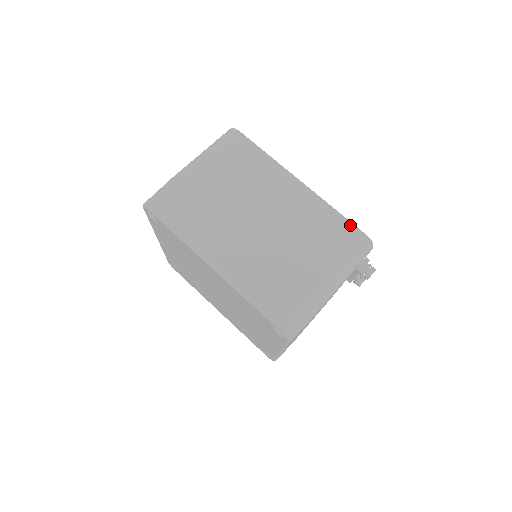
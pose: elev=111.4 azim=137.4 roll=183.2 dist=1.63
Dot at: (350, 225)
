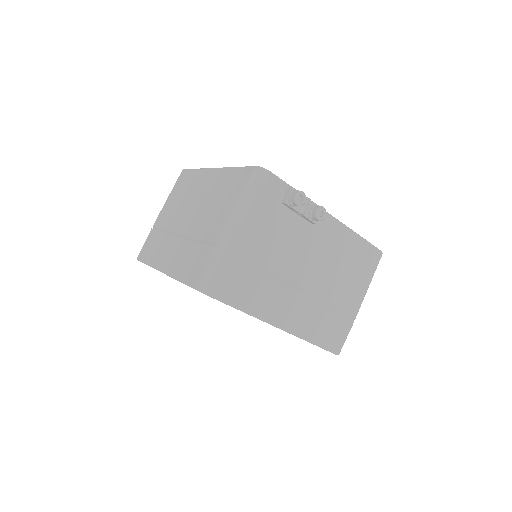
Dot at: (243, 169)
